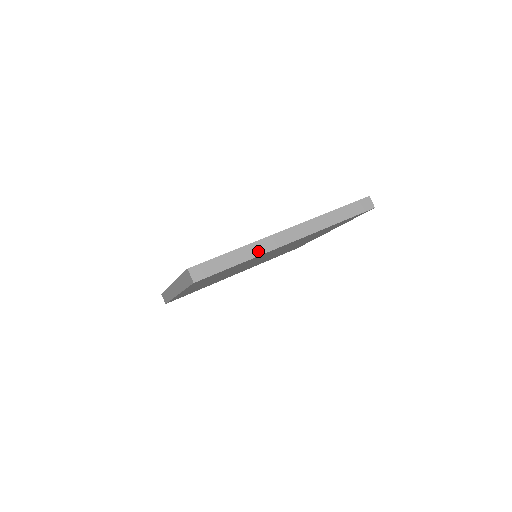
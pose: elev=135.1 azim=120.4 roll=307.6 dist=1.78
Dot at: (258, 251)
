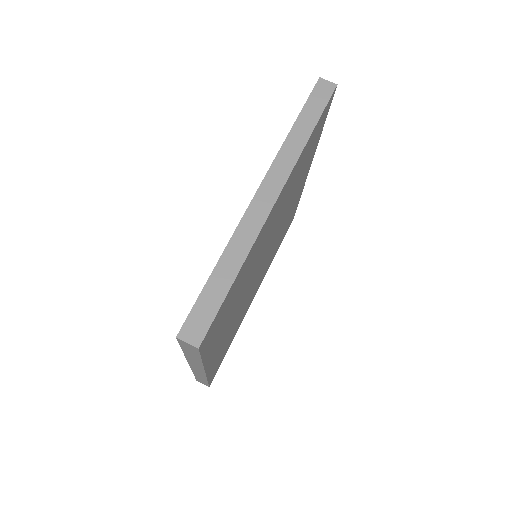
Dot at: (246, 243)
